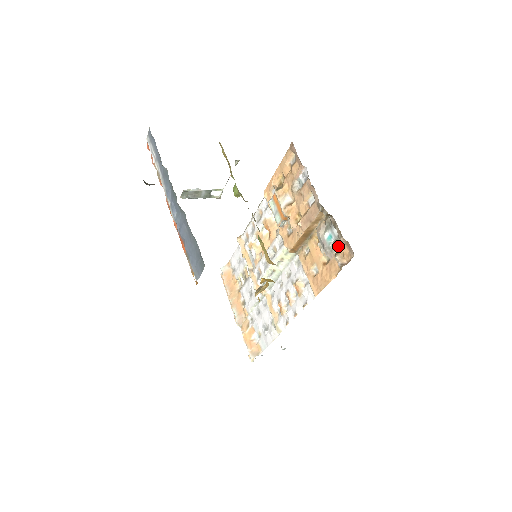
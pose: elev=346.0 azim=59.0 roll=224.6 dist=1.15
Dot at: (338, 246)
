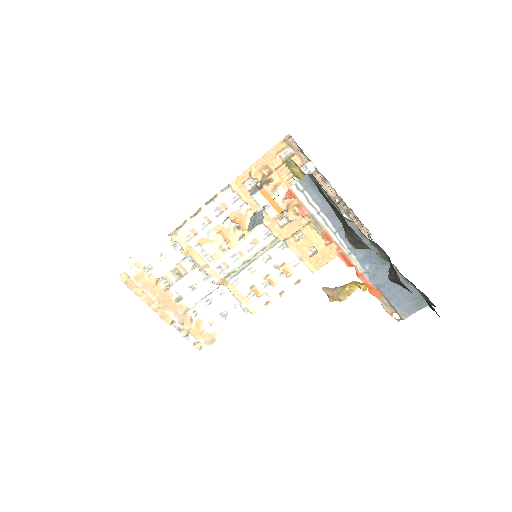
Dot at: occluded
